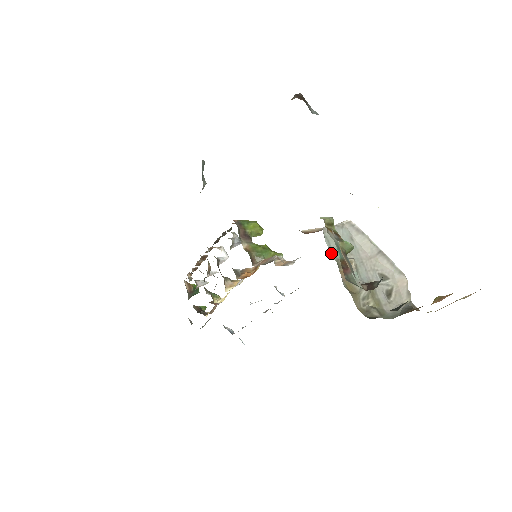
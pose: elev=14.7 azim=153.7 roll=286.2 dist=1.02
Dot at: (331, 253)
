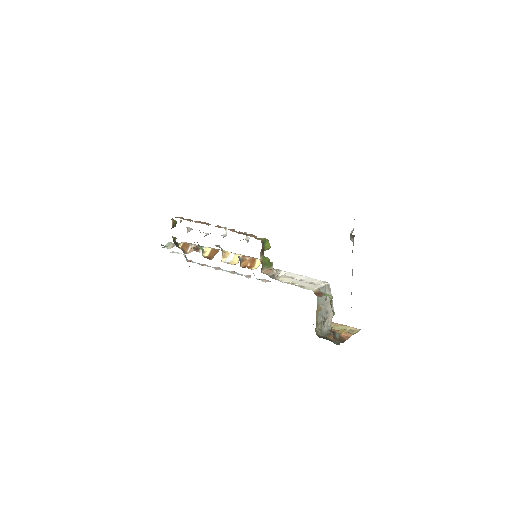
Dot at: (317, 302)
